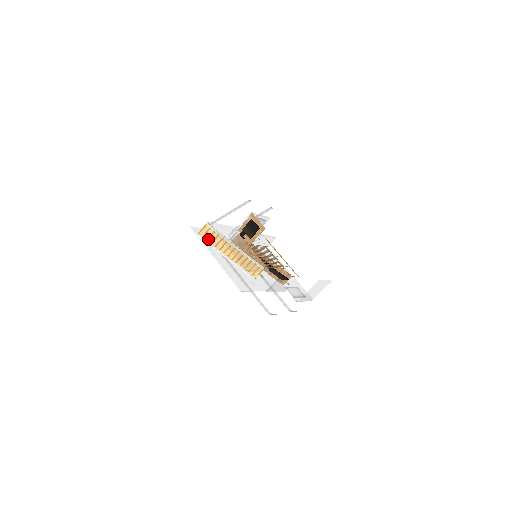
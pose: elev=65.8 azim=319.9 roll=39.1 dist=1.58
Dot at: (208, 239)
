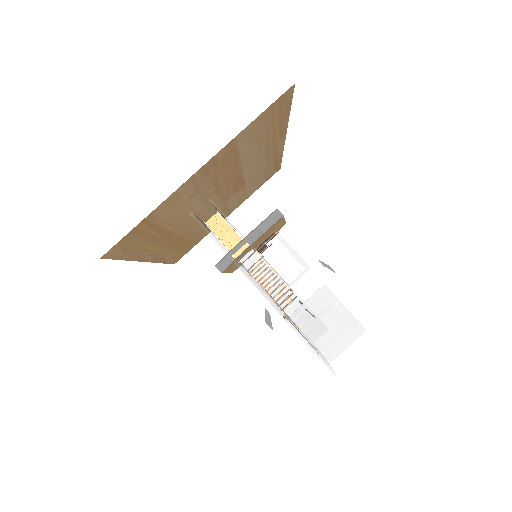
Dot at: (212, 228)
